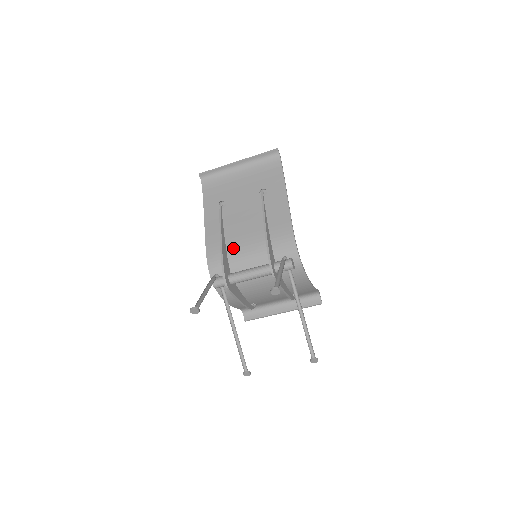
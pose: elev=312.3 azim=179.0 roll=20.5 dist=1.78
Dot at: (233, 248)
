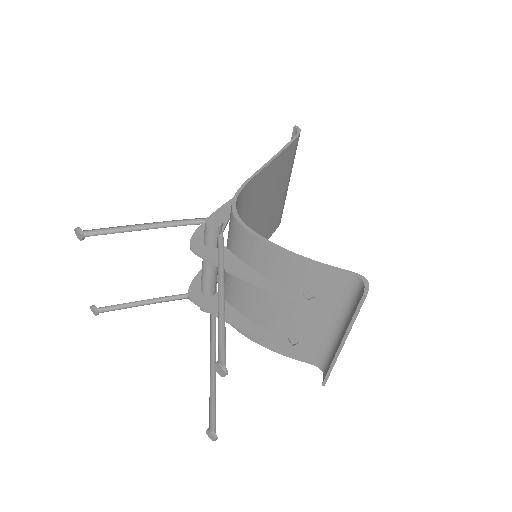
Dot at: occluded
